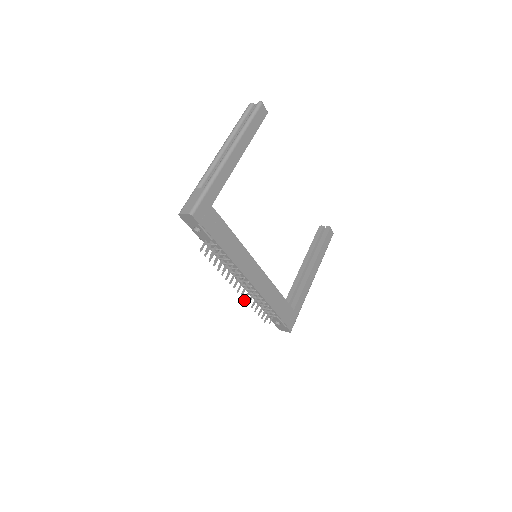
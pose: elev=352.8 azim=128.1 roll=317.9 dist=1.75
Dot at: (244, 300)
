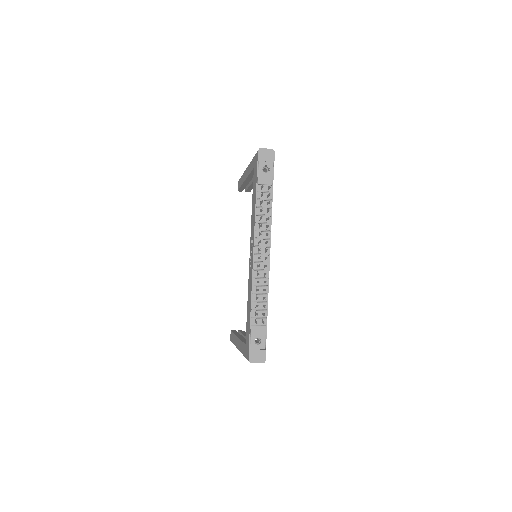
Dot at: (259, 273)
